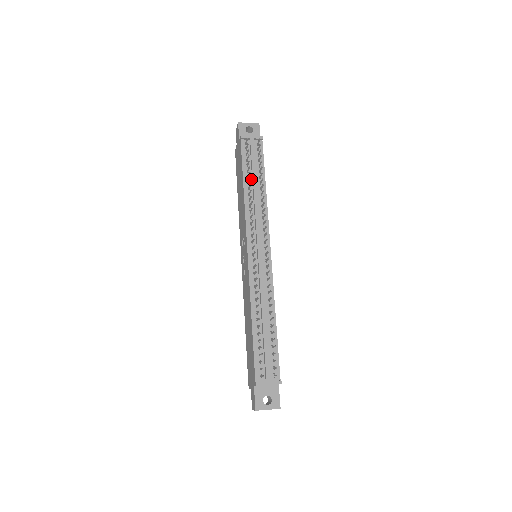
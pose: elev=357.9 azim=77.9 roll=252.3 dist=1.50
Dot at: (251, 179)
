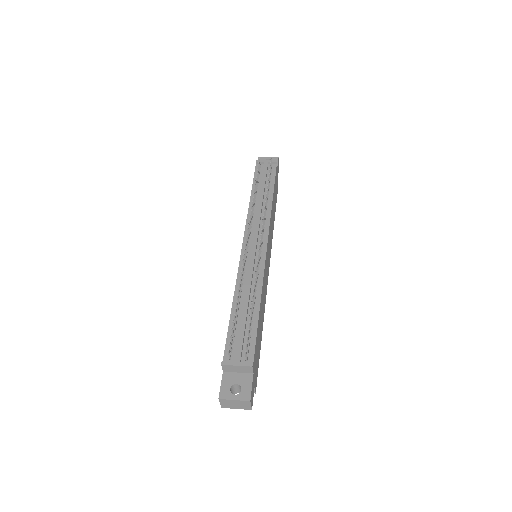
Dot at: (259, 191)
